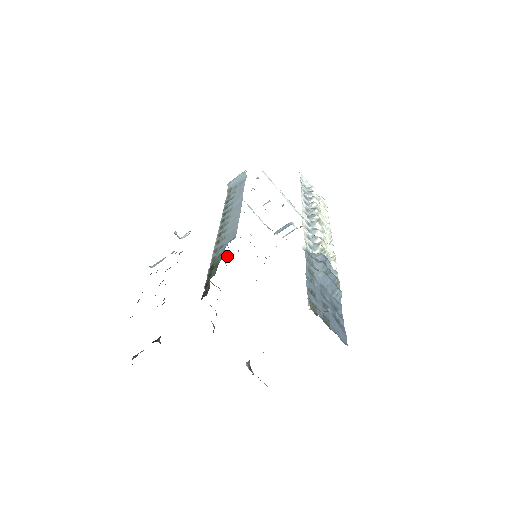
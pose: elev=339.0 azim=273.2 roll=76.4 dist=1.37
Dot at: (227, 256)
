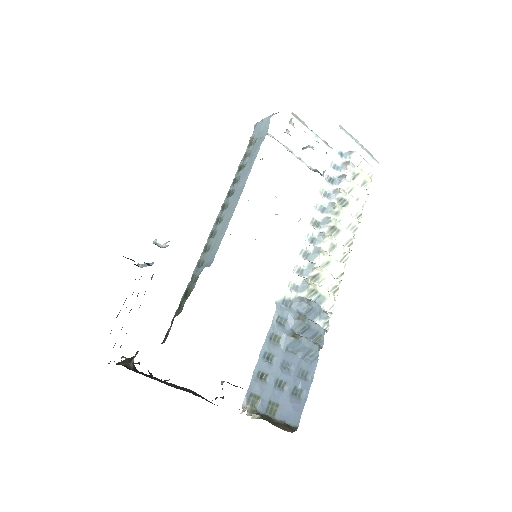
Dot at: occluded
